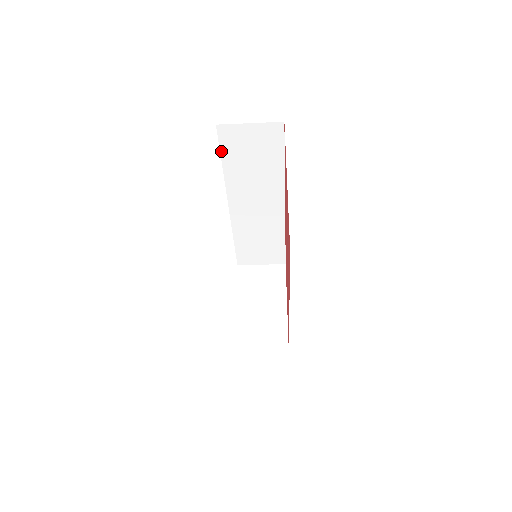
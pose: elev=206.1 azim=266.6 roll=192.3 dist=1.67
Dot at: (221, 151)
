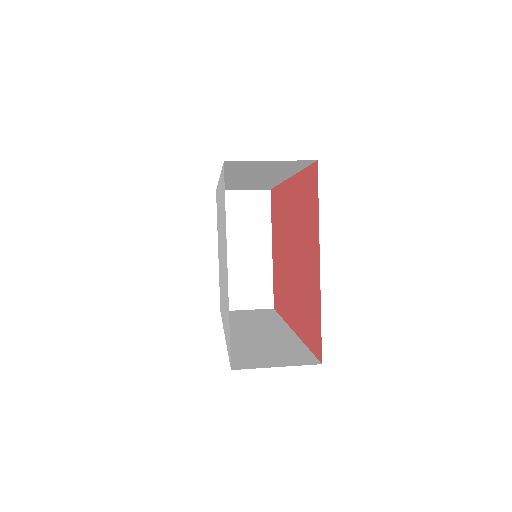
Dot at: occluded
